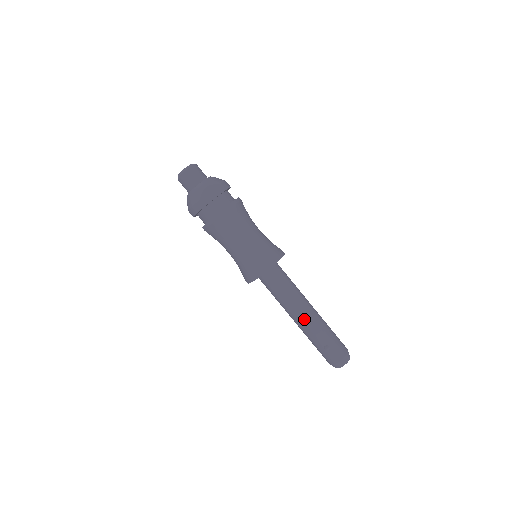
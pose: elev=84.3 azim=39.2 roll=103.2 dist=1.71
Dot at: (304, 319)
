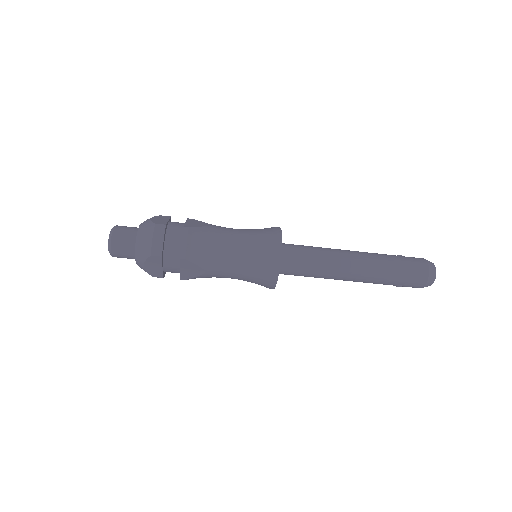
Dot at: (353, 281)
